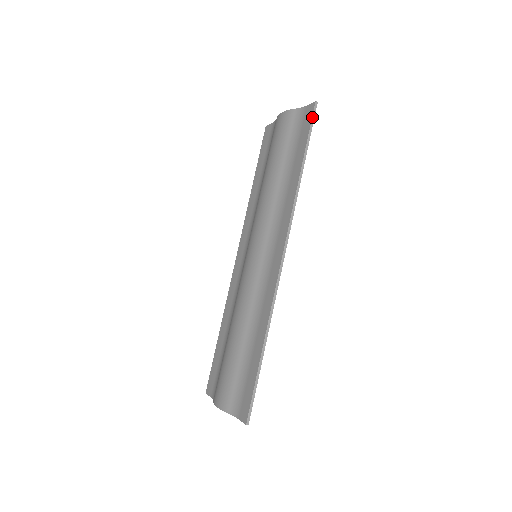
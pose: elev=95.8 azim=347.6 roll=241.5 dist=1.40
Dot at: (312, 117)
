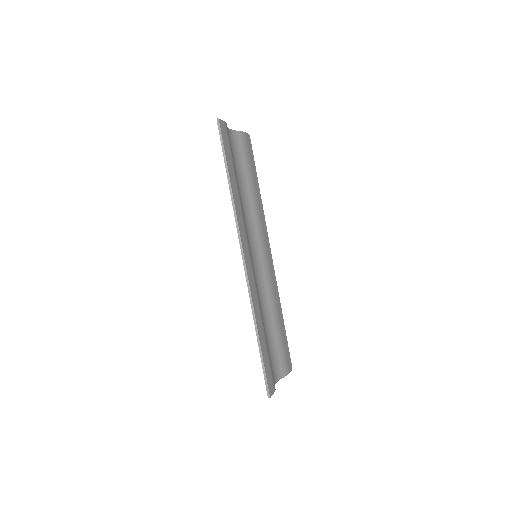
Dot at: (219, 134)
